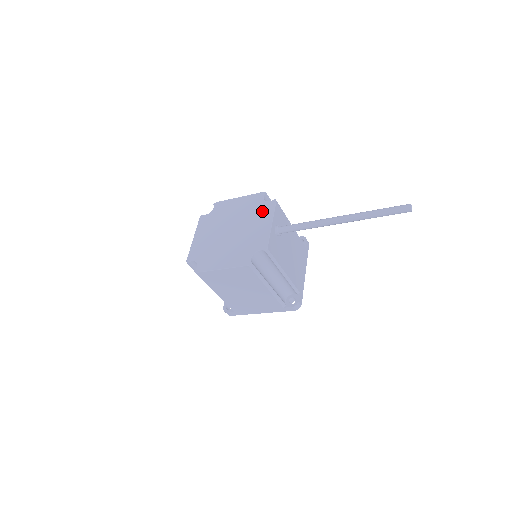
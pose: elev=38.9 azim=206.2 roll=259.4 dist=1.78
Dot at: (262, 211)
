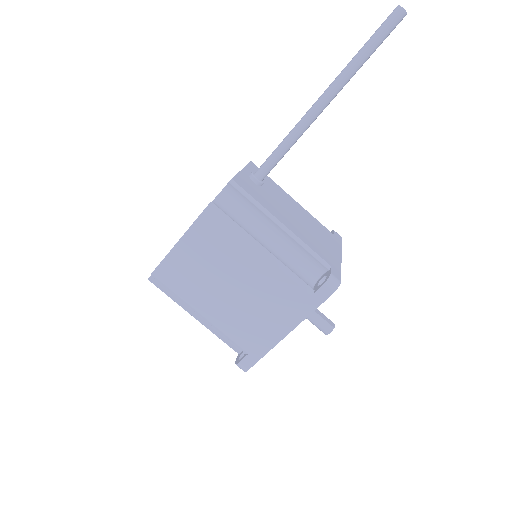
Dot at: occluded
